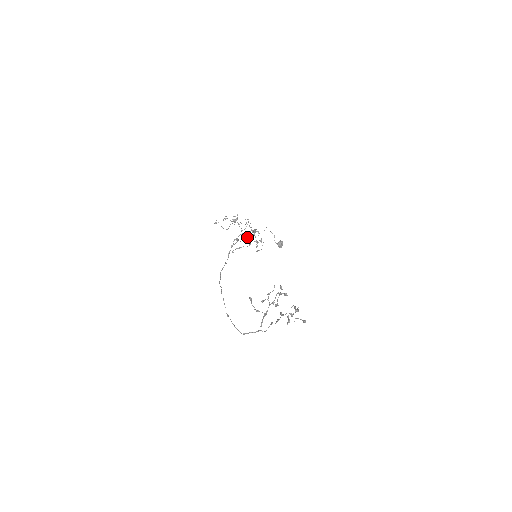
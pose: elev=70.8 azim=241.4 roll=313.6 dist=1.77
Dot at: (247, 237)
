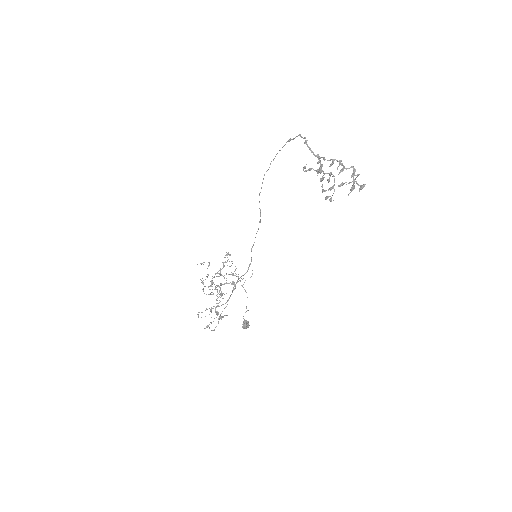
Dot at: (233, 275)
